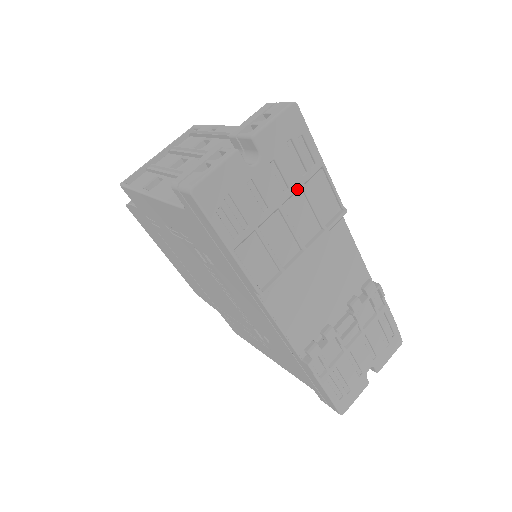
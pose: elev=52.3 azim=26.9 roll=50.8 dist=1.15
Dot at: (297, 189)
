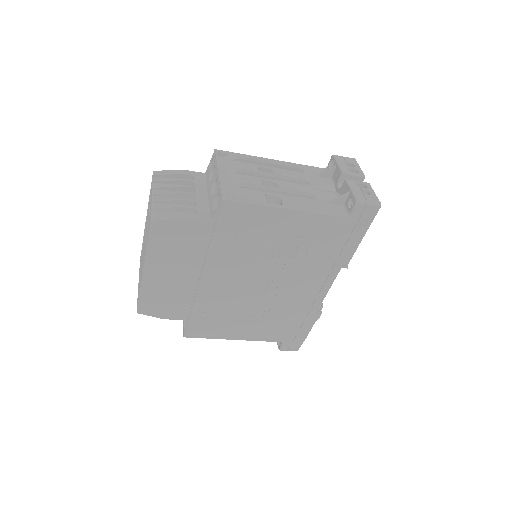
Dot at: occluded
